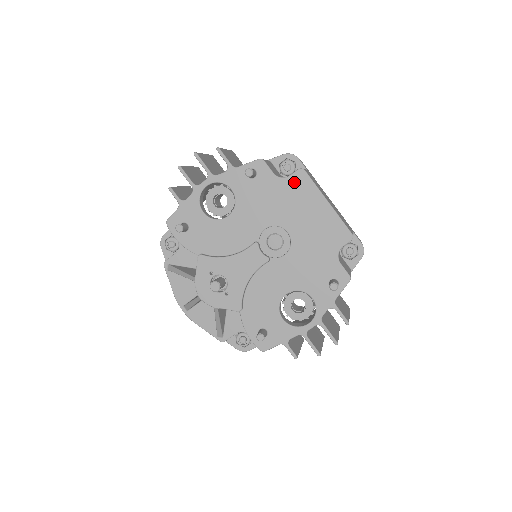
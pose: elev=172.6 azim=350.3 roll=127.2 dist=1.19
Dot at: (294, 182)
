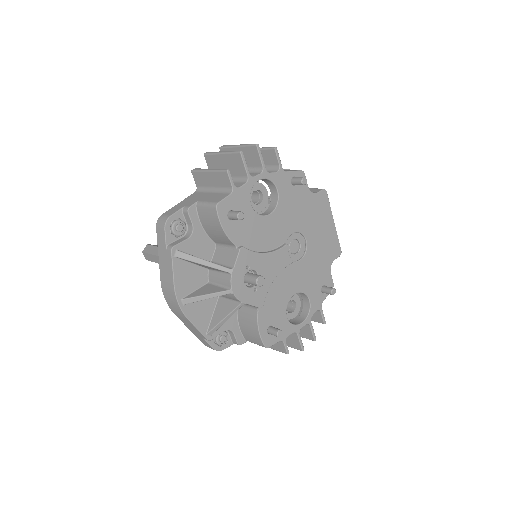
Dot at: (319, 199)
